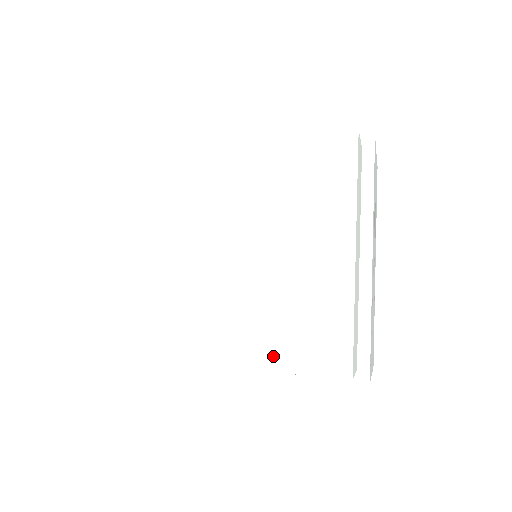
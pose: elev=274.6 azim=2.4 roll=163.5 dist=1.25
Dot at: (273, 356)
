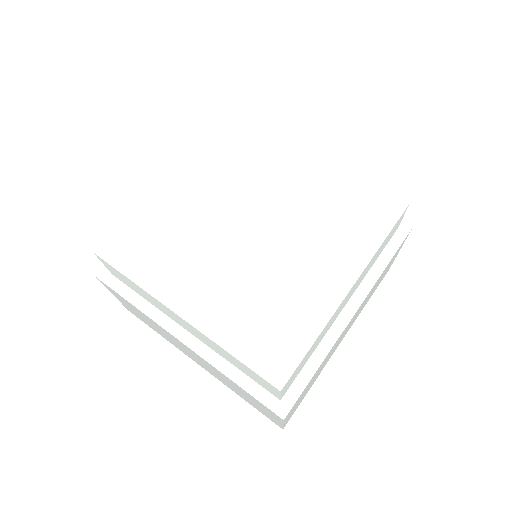
Dot at: (360, 248)
